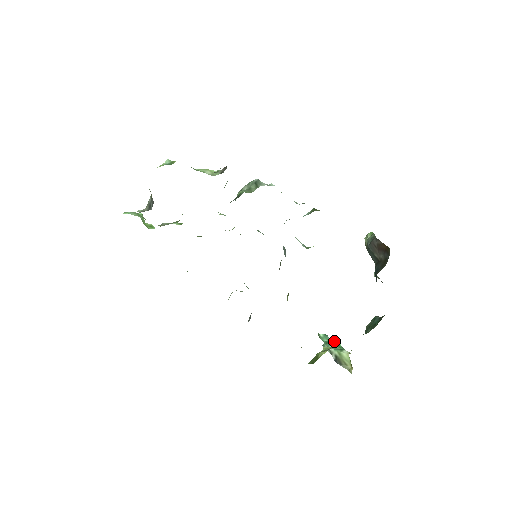
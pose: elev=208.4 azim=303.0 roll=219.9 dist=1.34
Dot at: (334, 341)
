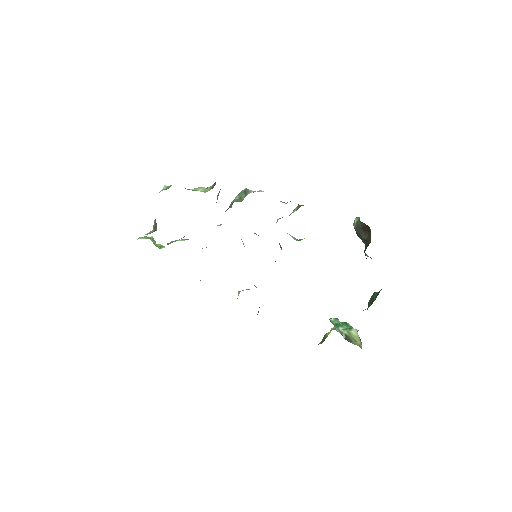
Dot at: (343, 322)
